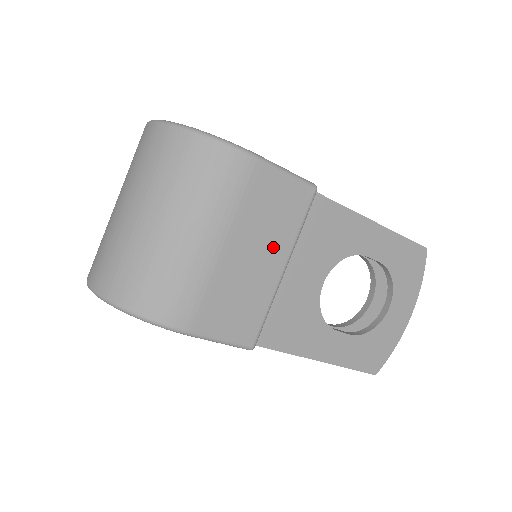
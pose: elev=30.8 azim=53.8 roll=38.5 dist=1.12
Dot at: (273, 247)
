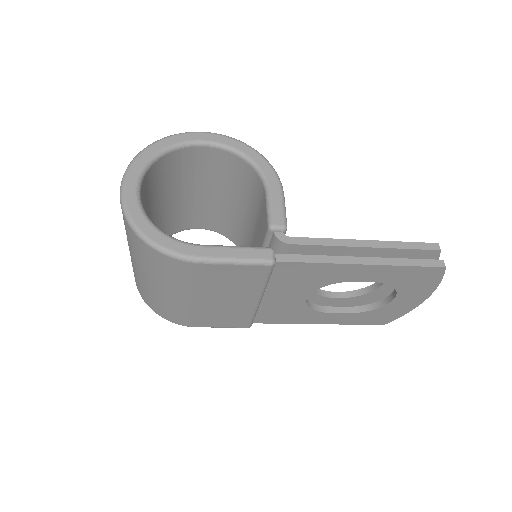
Dot at: (242, 295)
